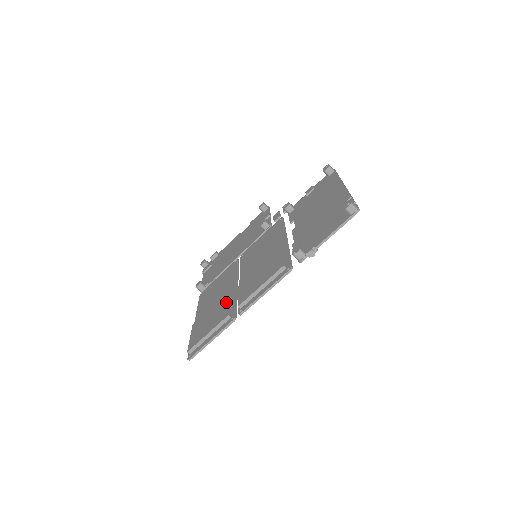
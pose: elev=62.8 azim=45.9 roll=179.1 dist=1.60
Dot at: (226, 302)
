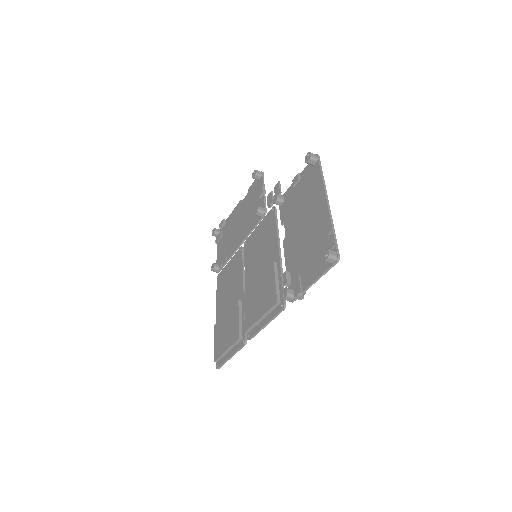
Dot at: (236, 316)
